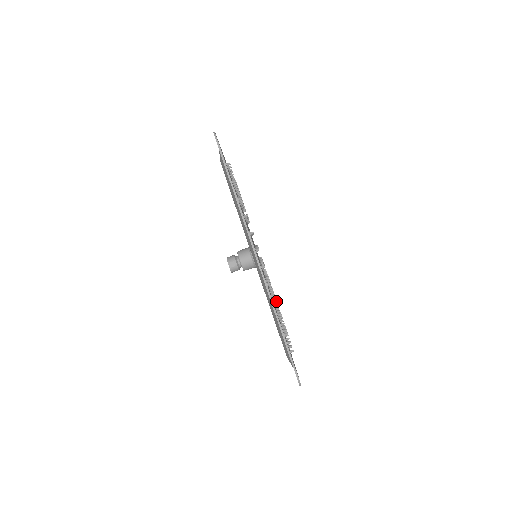
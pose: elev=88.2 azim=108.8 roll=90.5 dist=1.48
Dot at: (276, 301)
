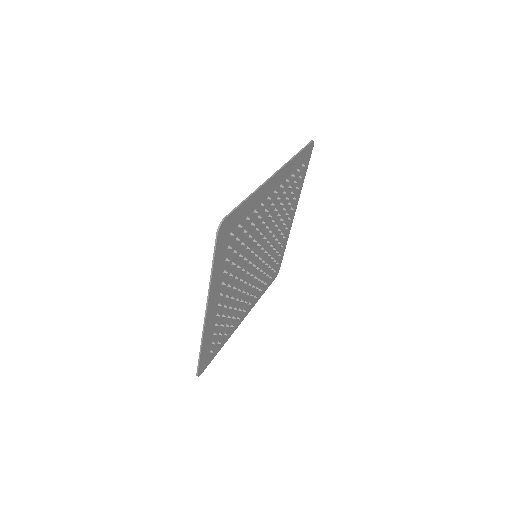
Dot at: (236, 288)
